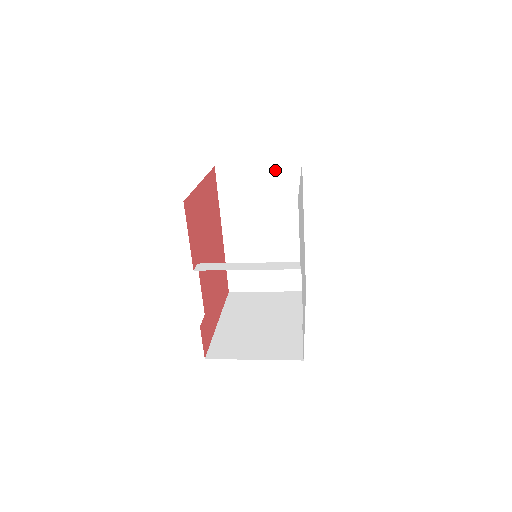
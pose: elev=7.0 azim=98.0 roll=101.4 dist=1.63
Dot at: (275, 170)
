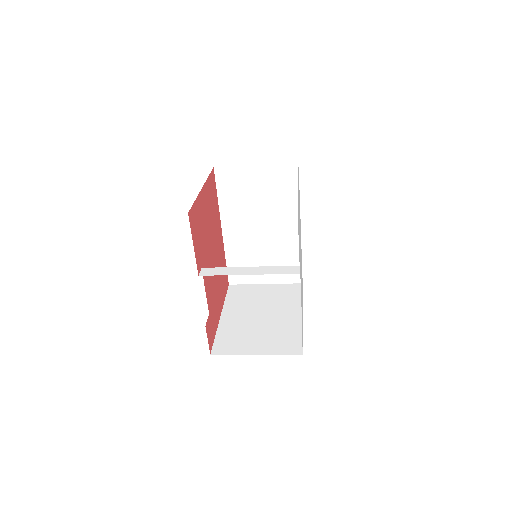
Dot at: (272, 171)
